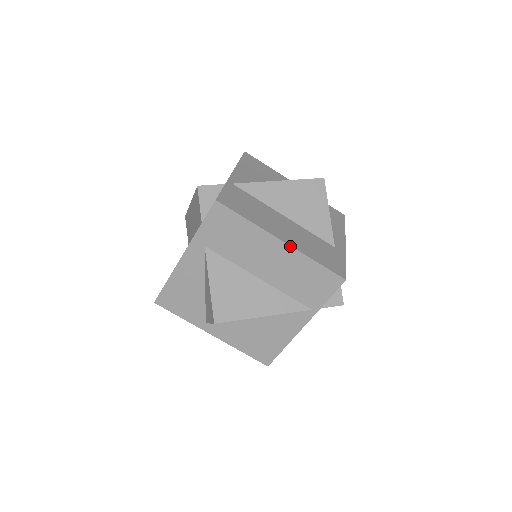
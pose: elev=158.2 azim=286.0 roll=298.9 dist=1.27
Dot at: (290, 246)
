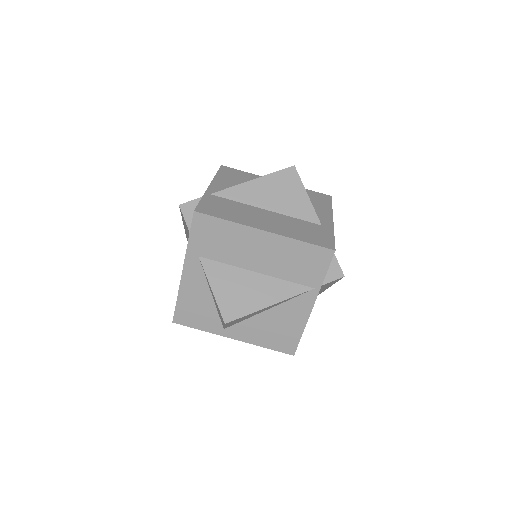
Dot at: (273, 233)
